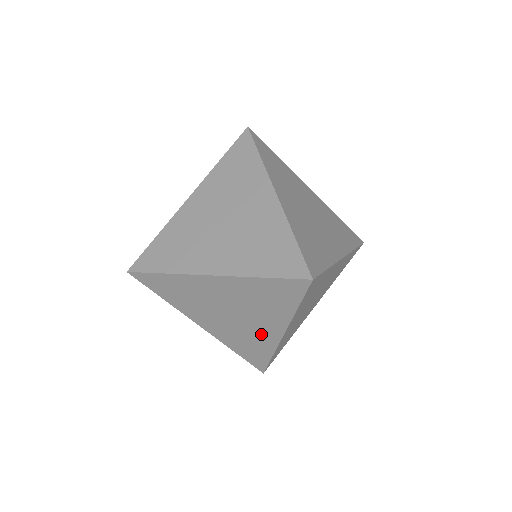
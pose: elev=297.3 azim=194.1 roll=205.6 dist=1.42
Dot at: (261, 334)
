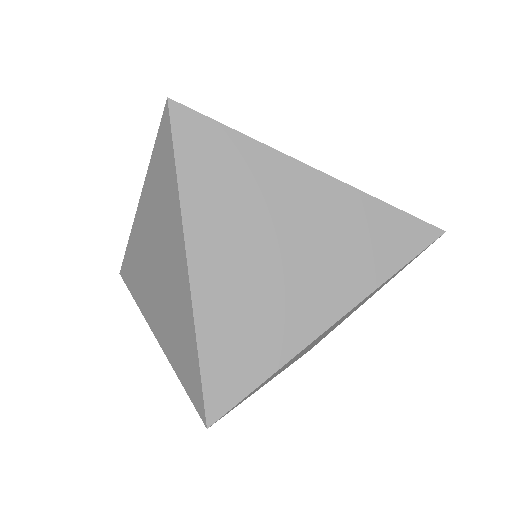
Dot at: (178, 289)
